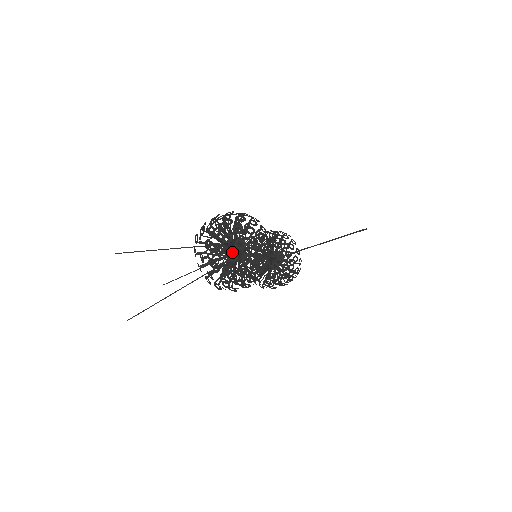
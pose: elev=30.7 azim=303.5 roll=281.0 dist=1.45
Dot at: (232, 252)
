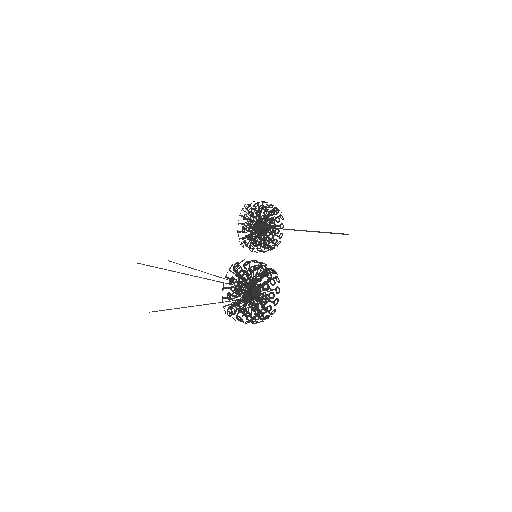
Dot at: (257, 316)
